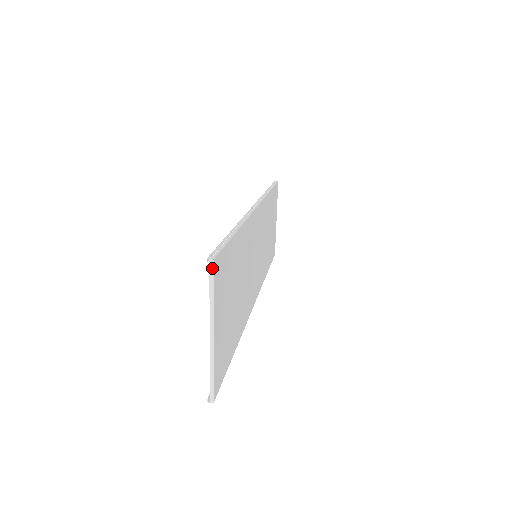
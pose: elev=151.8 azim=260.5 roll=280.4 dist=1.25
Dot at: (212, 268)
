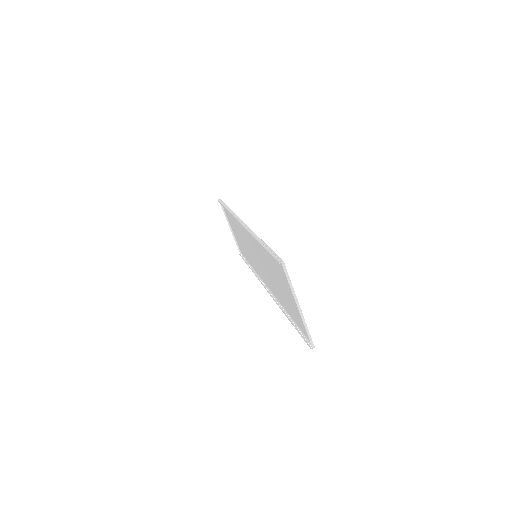
Dot at: (285, 267)
